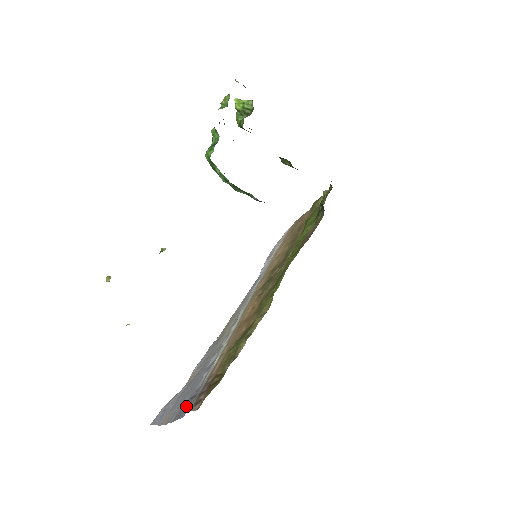
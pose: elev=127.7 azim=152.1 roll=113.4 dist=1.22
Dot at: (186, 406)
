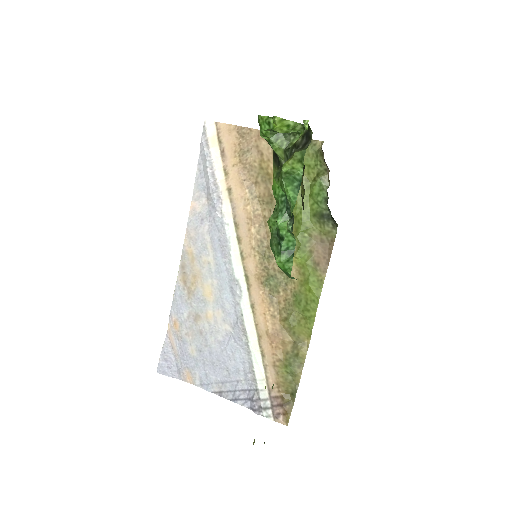
Dot at: (257, 409)
